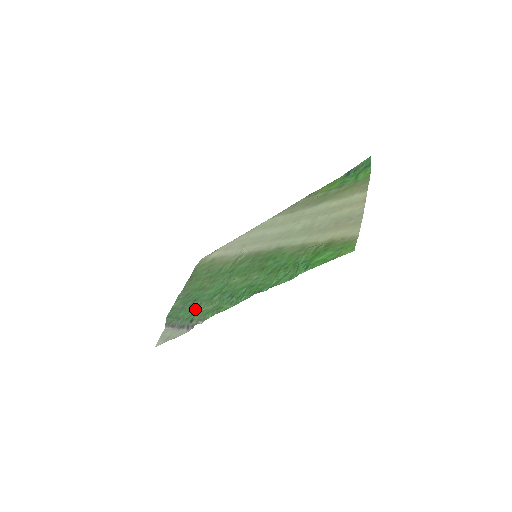
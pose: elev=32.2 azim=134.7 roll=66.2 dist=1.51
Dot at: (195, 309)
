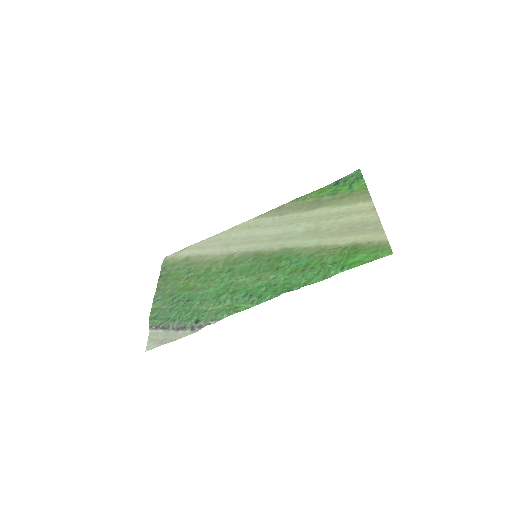
Dot at: (195, 309)
